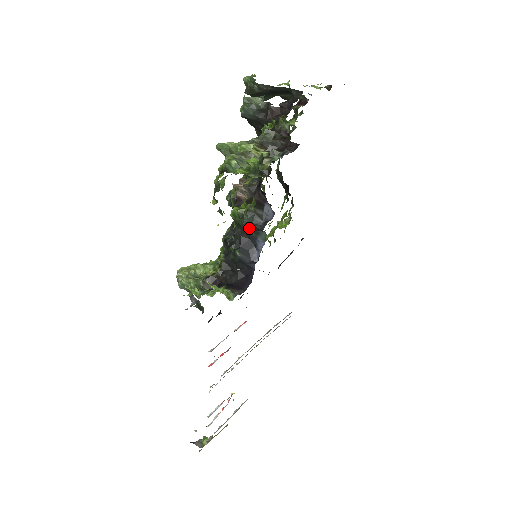
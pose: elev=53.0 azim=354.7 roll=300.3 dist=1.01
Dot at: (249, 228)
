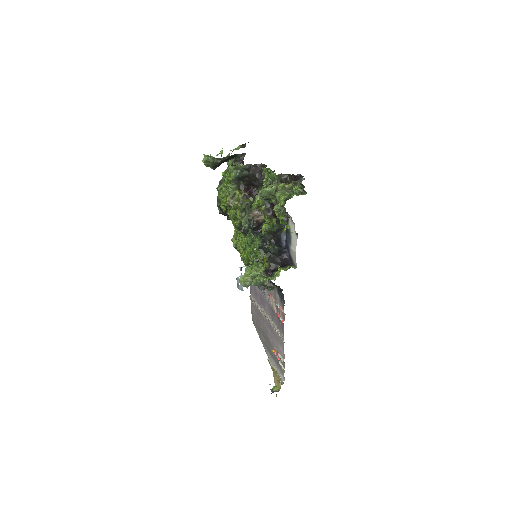
Dot at: (278, 230)
